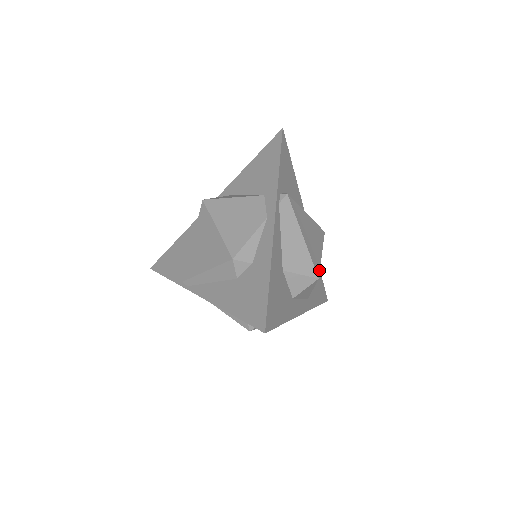
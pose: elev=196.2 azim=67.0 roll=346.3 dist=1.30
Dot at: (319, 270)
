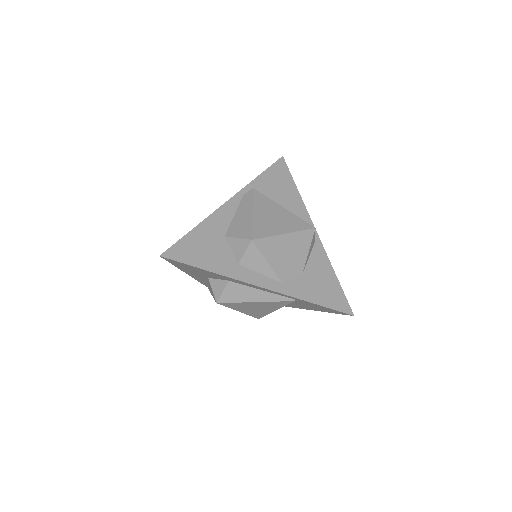
Dot at: (261, 237)
